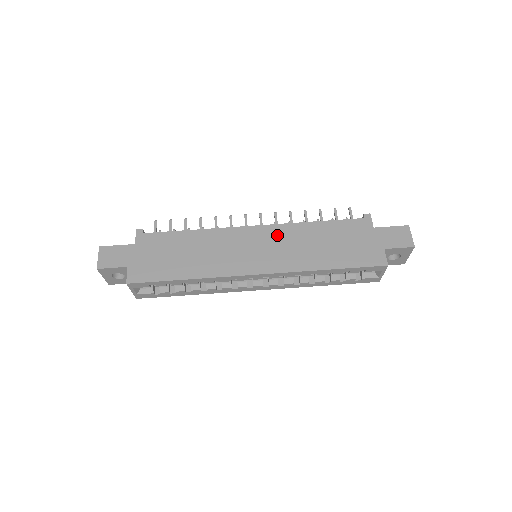
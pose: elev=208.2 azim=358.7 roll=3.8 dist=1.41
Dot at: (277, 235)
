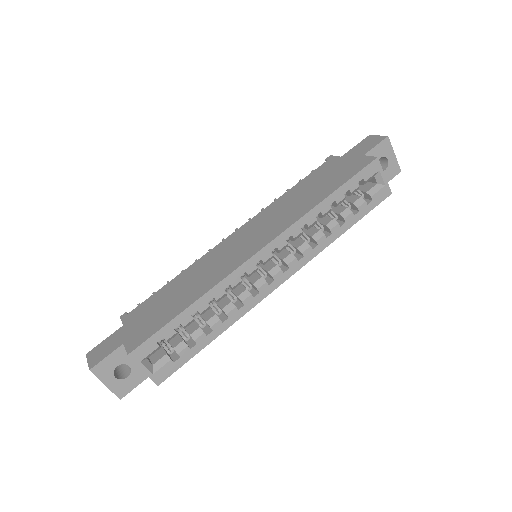
Dot at: (259, 220)
